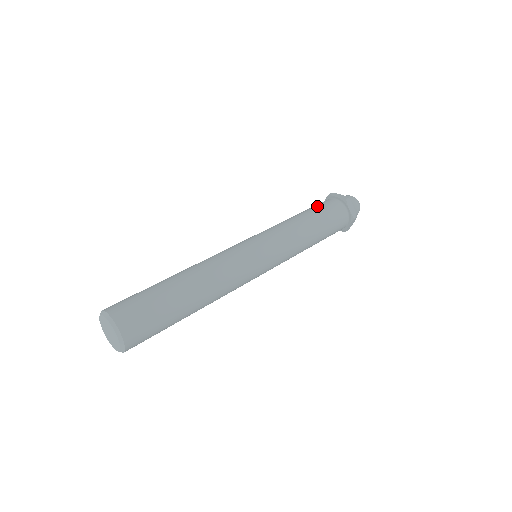
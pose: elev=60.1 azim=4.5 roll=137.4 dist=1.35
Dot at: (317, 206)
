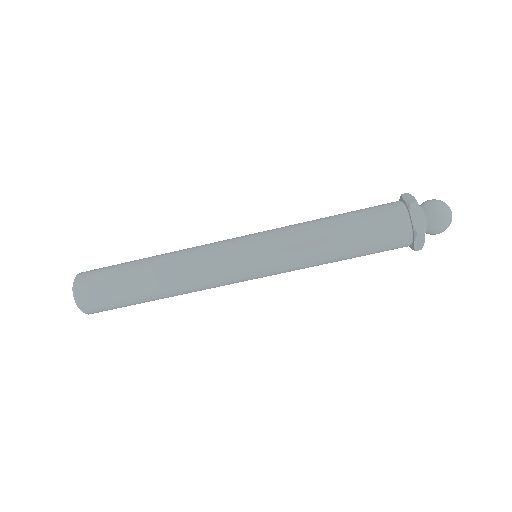
Dot at: (365, 208)
